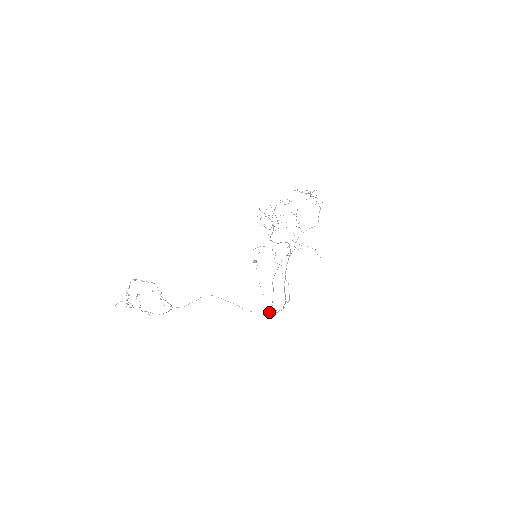
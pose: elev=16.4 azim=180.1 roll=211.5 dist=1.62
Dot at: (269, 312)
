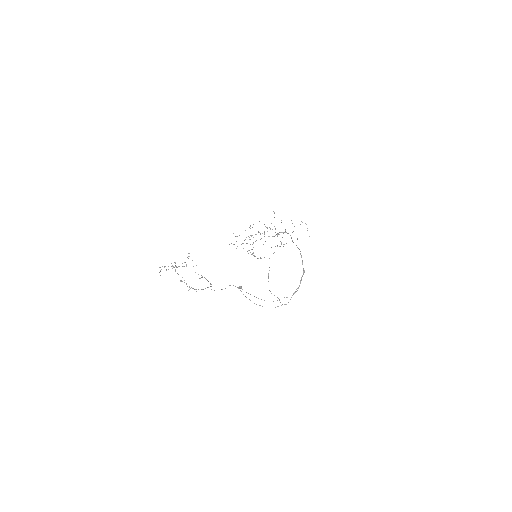
Dot at: occluded
